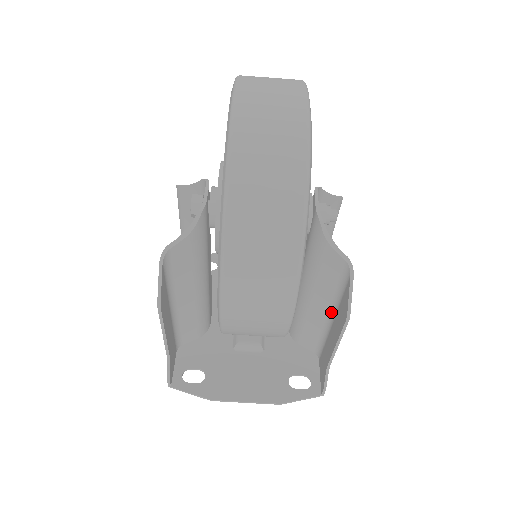
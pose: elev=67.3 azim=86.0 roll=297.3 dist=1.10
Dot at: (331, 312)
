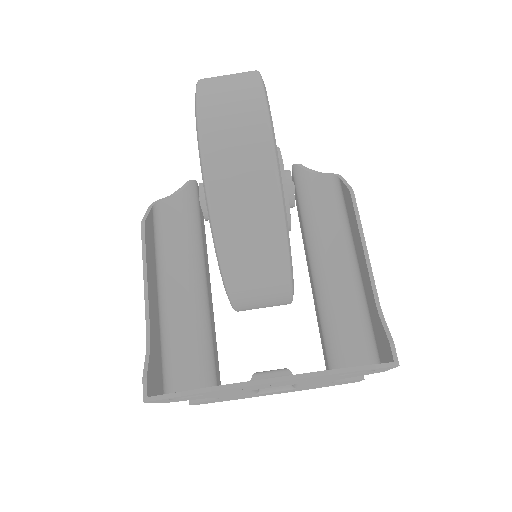
Dot at: (351, 256)
